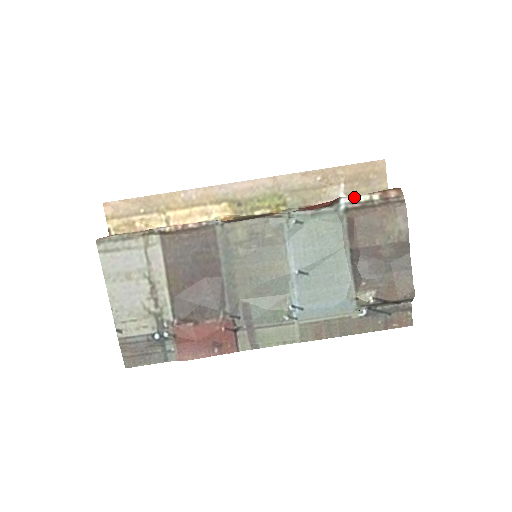
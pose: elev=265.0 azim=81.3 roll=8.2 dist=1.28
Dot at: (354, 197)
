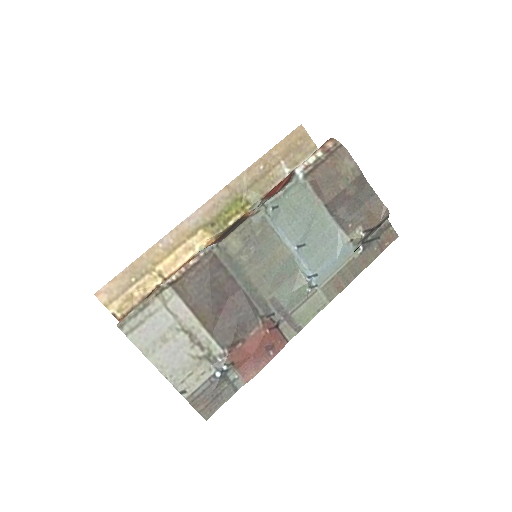
Dot at: (304, 163)
